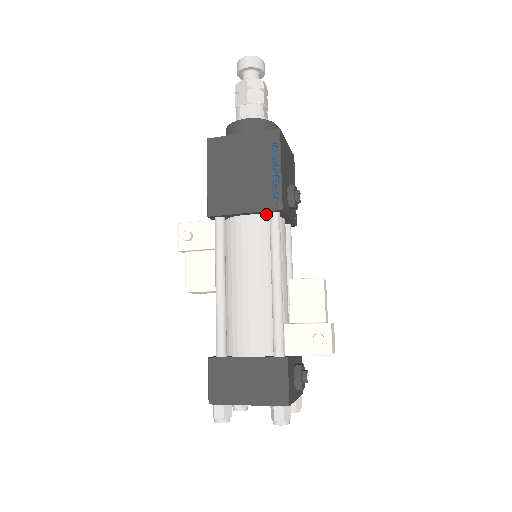
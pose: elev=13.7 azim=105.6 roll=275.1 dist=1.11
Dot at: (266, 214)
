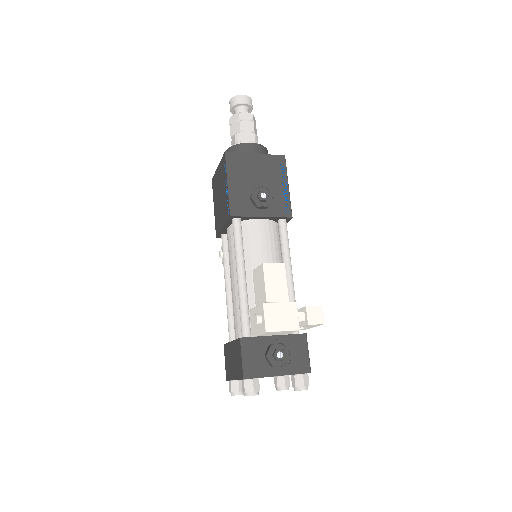
Dot at: occluded
